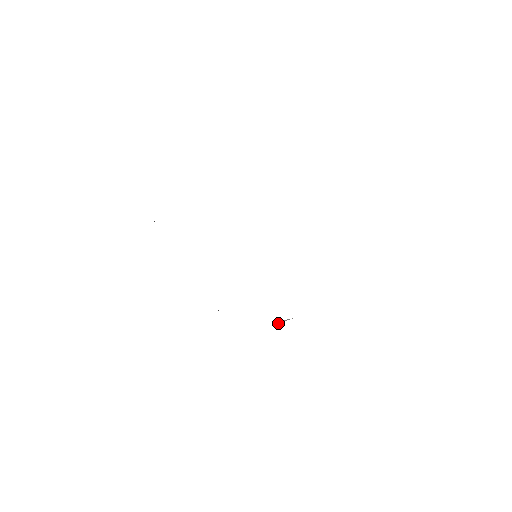
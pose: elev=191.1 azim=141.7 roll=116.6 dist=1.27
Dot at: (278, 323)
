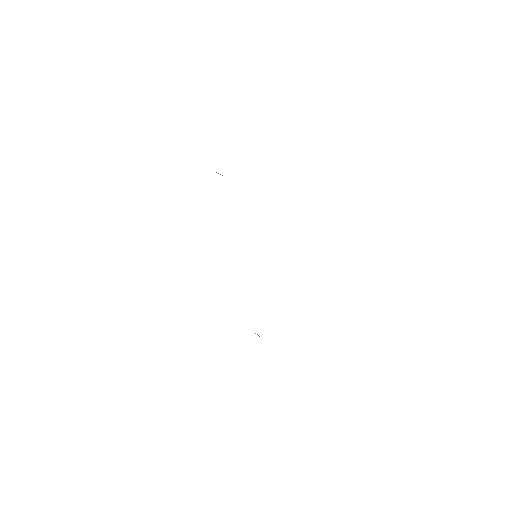
Dot at: occluded
